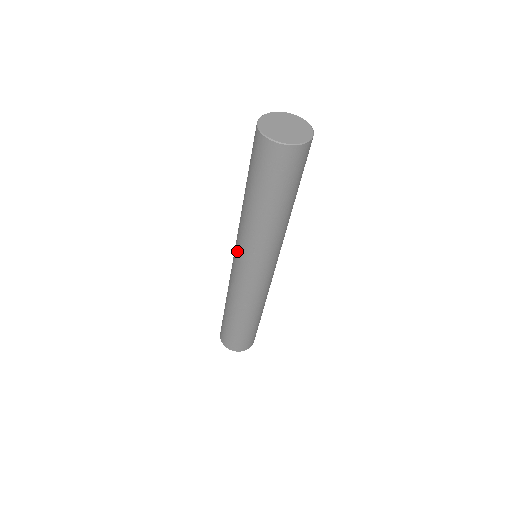
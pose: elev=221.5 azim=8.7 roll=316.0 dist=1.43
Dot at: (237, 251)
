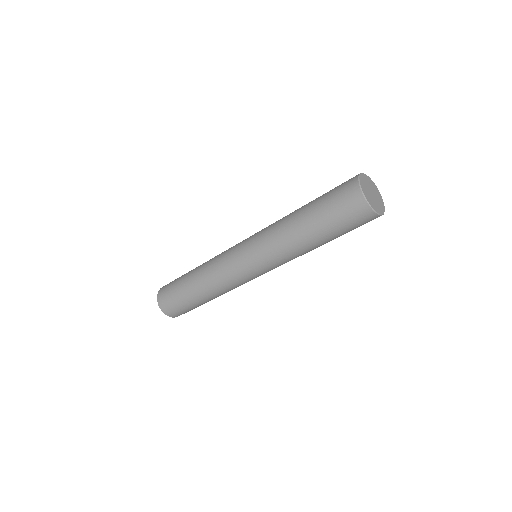
Dot at: (251, 243)
